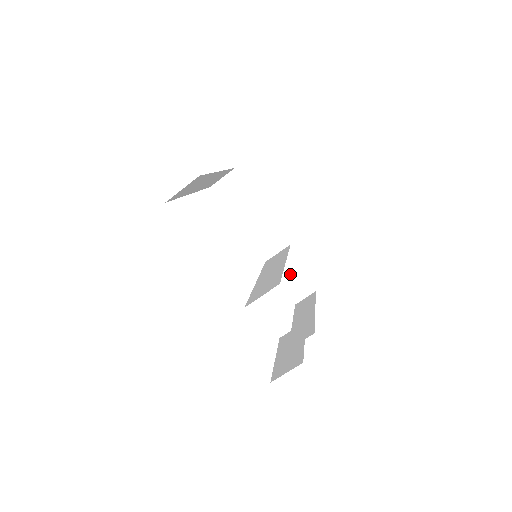
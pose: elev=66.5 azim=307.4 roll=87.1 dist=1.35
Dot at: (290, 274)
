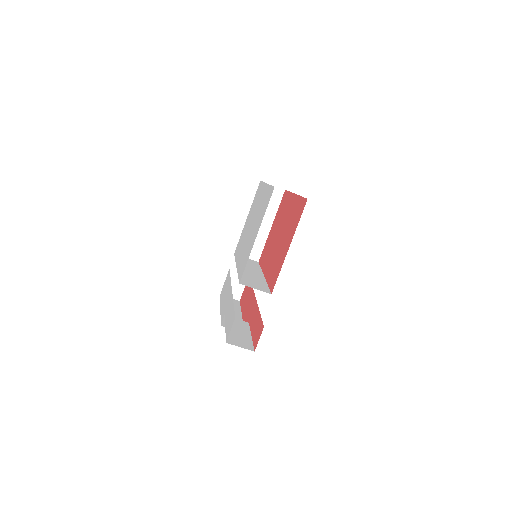
Dot at: occluded
